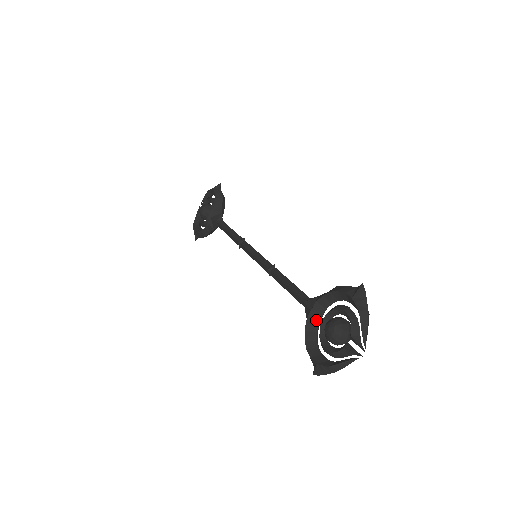
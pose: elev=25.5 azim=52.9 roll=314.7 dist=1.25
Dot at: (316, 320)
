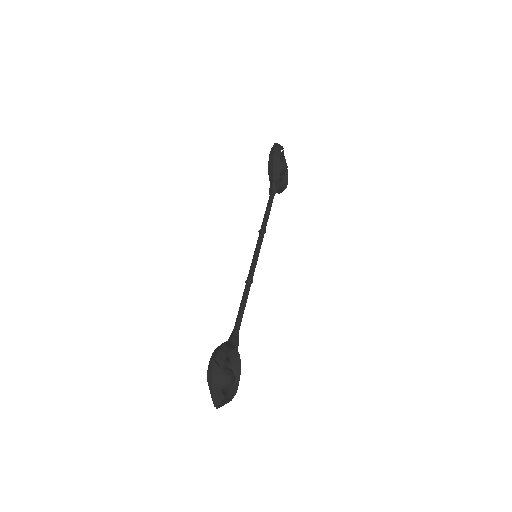
Dot at: (229, 356)
